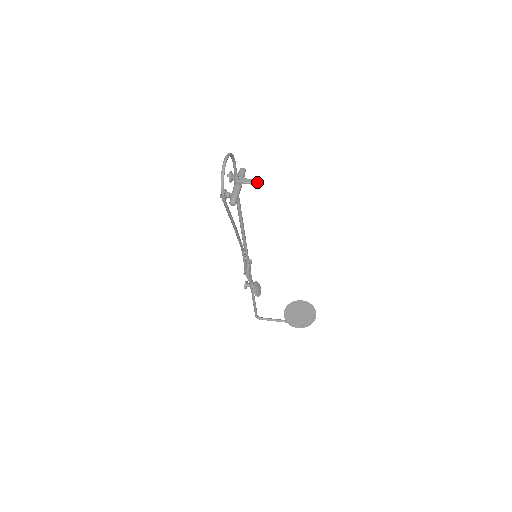
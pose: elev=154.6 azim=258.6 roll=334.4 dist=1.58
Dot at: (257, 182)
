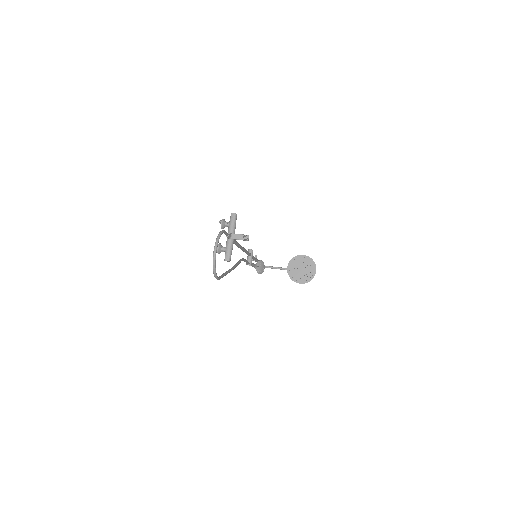
Dot at: (248, 239)
